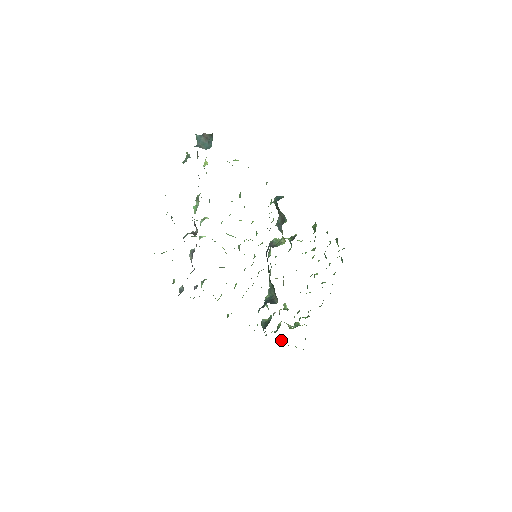
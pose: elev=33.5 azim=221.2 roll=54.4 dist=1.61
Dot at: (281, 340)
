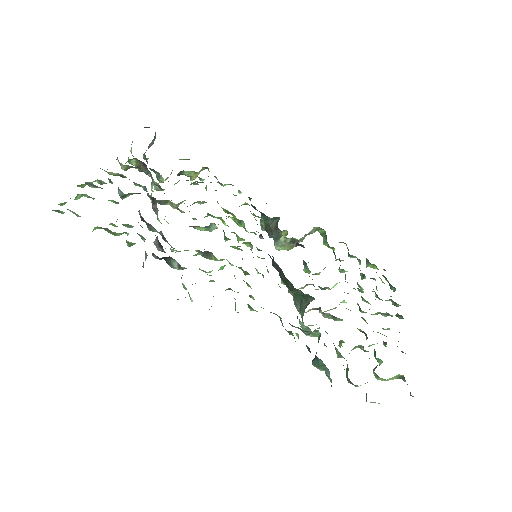
Dot at: occluded
